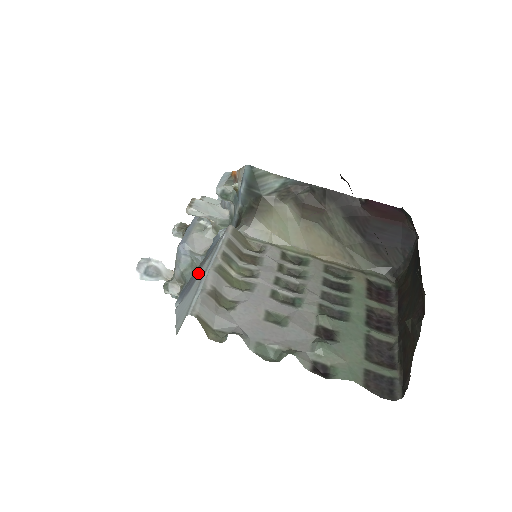
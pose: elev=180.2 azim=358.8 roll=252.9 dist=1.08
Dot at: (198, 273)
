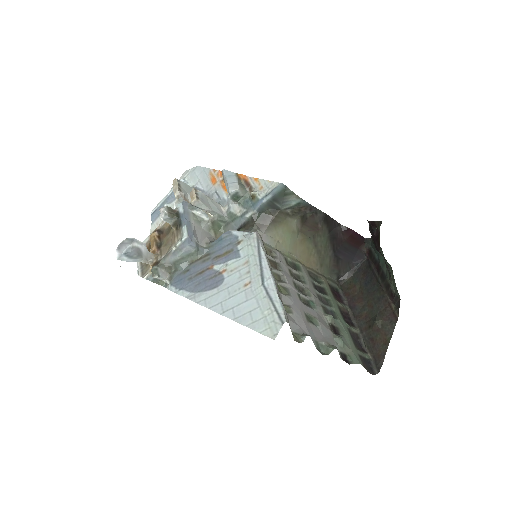
Dot at: (216, 268)
